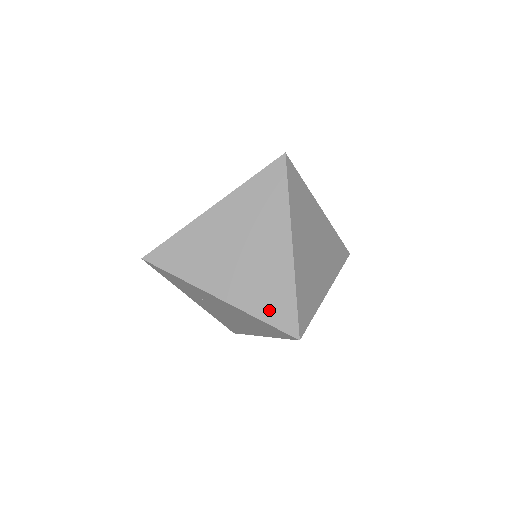
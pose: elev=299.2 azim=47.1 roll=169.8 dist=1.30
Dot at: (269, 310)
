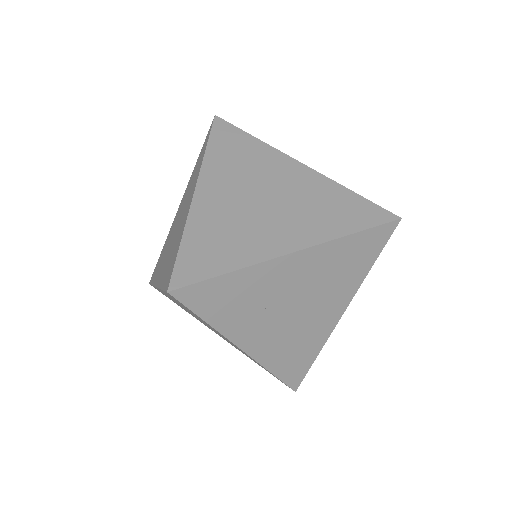
Dot at: (350, 219)
